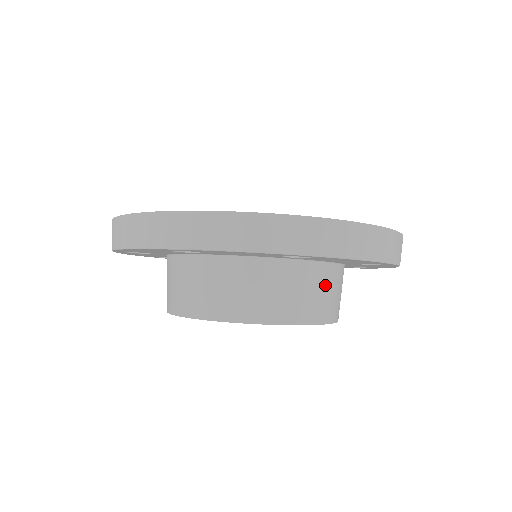
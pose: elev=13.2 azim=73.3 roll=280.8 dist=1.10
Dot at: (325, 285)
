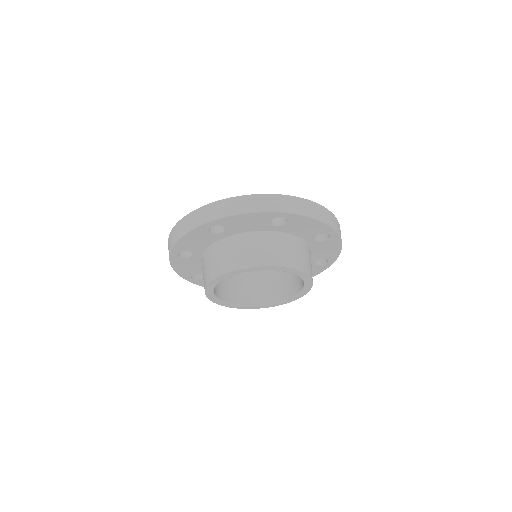
Dot at: occluded
